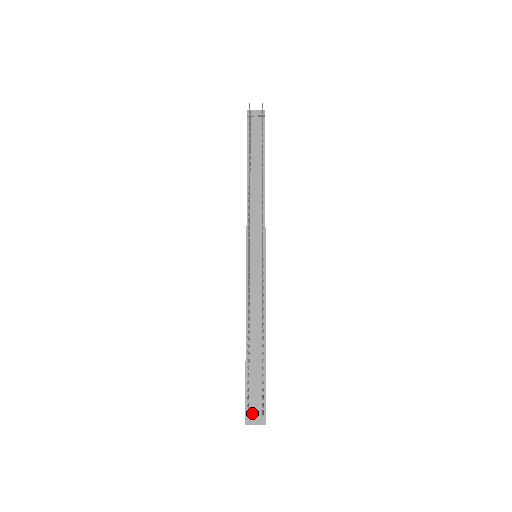
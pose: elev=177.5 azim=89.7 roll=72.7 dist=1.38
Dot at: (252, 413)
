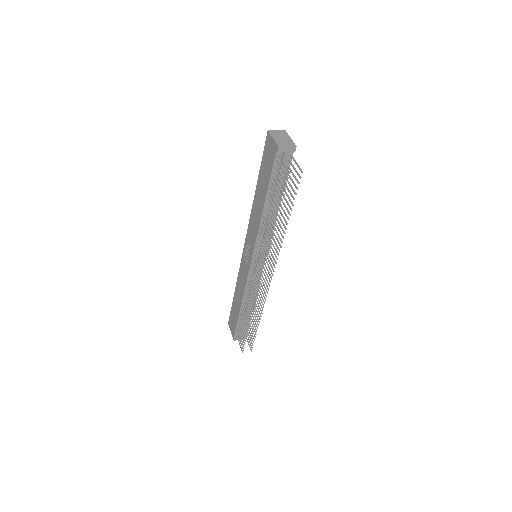
Dot at: occluded
